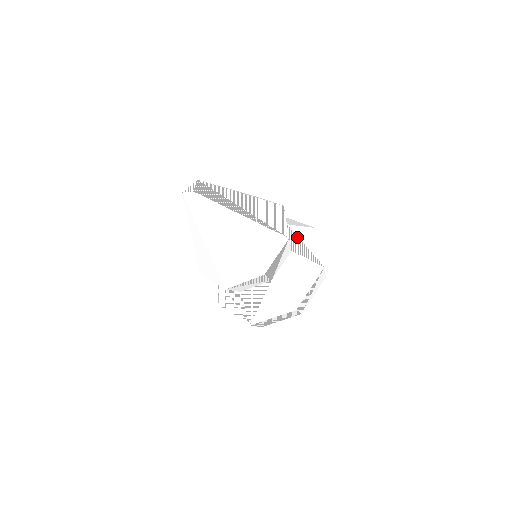
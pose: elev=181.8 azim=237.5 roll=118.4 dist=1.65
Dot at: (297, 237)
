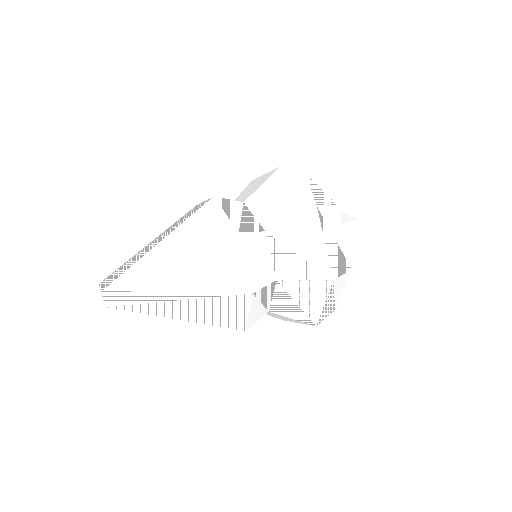
Dot at: (284, 247)
